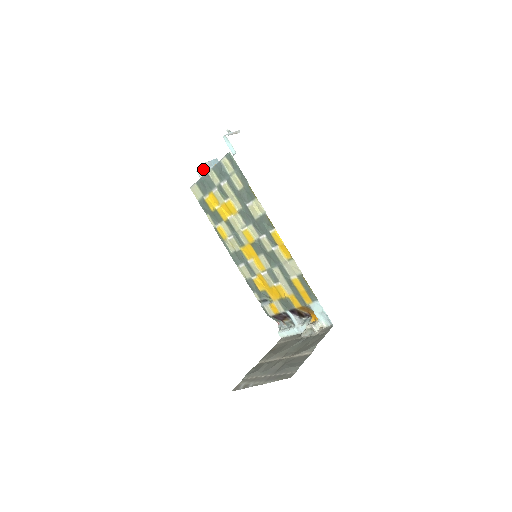
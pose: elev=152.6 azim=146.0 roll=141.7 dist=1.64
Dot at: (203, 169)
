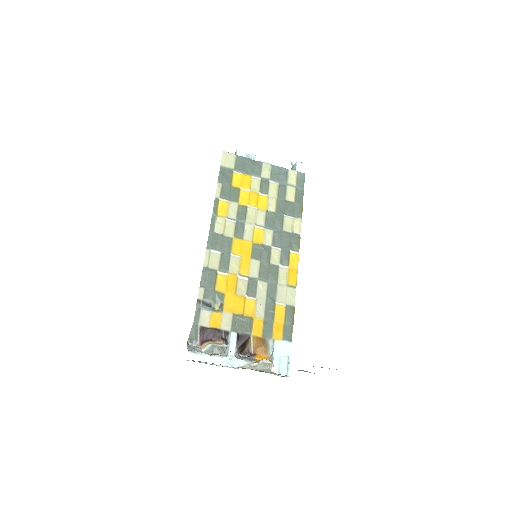
Dot at: (249, 156)
